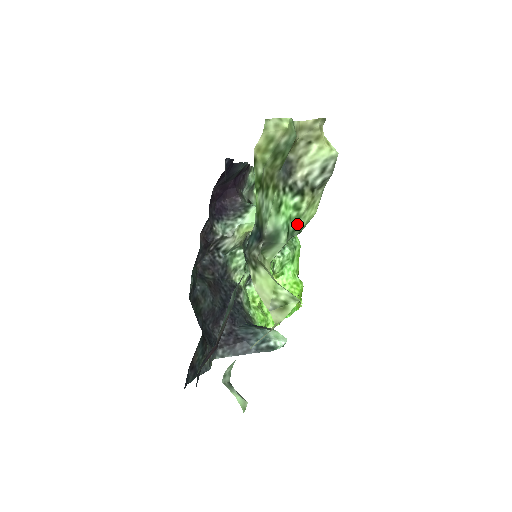
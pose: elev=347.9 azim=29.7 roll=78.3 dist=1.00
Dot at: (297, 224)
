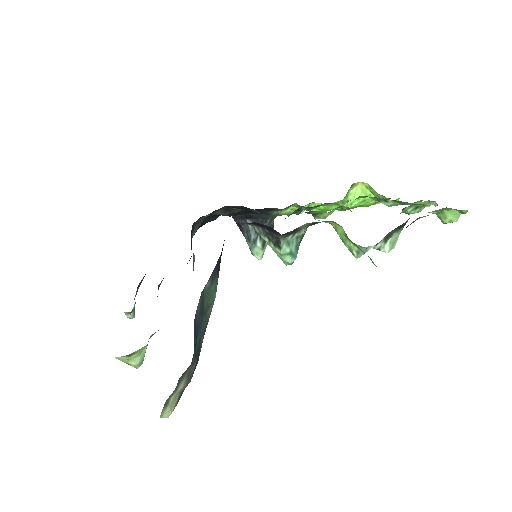
Dot at: occluded
